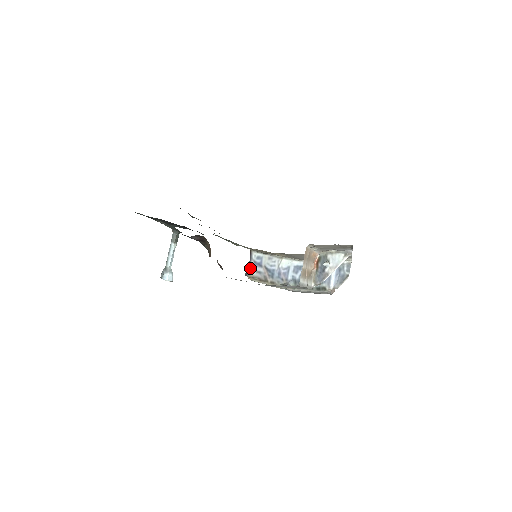
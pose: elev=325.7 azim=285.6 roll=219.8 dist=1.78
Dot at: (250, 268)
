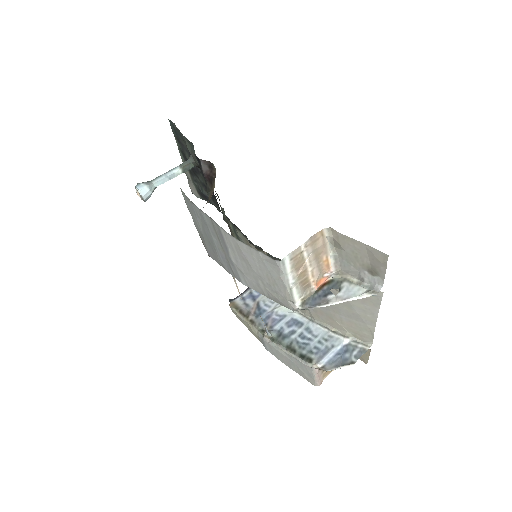
Dot at: (240, 296)
